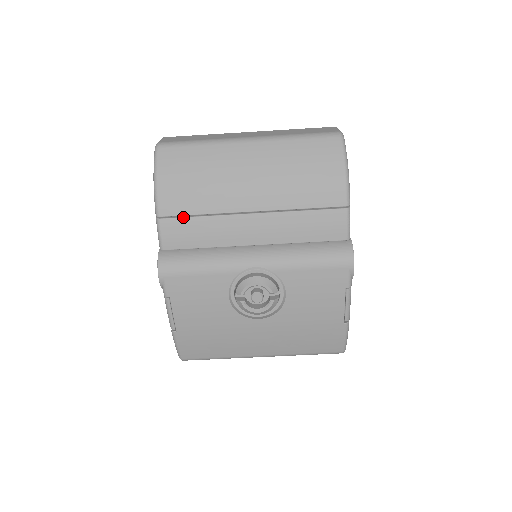
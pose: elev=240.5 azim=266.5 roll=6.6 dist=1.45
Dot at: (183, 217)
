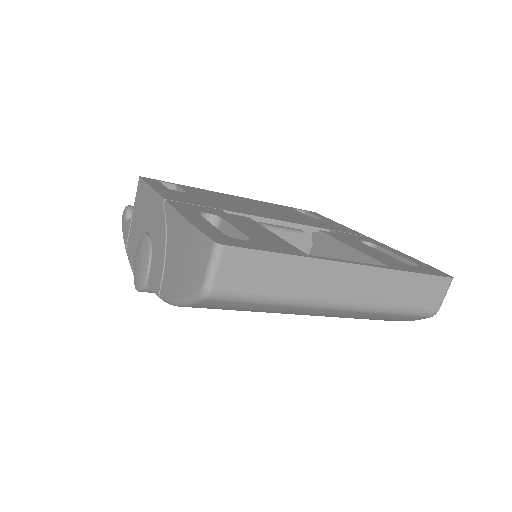
Dot at: occluded
